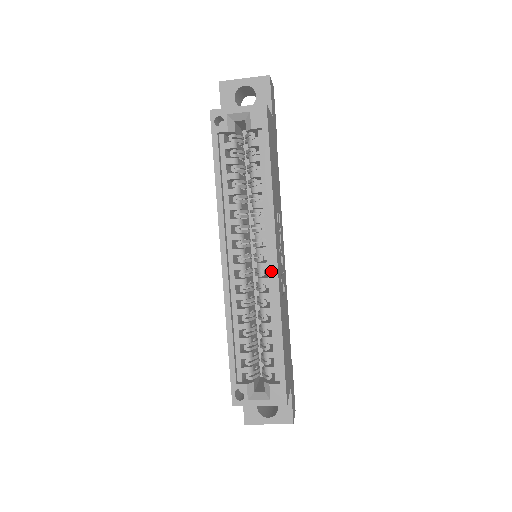
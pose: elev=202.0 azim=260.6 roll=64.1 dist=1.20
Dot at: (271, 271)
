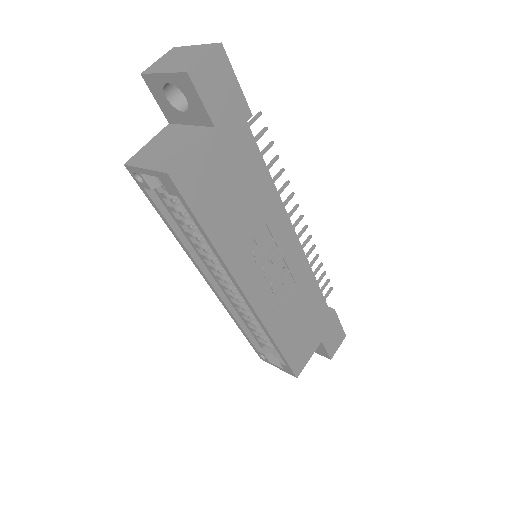
Dot at: occluded
